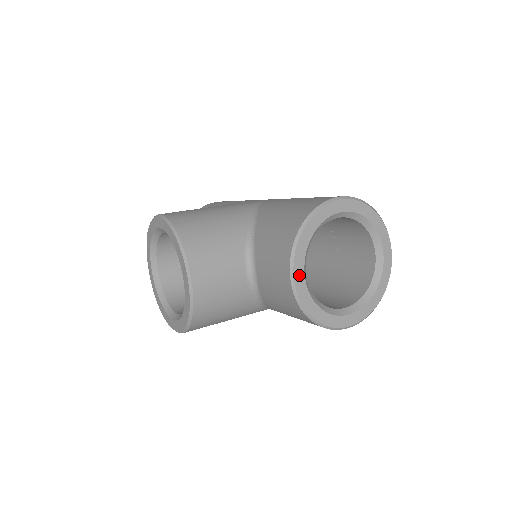
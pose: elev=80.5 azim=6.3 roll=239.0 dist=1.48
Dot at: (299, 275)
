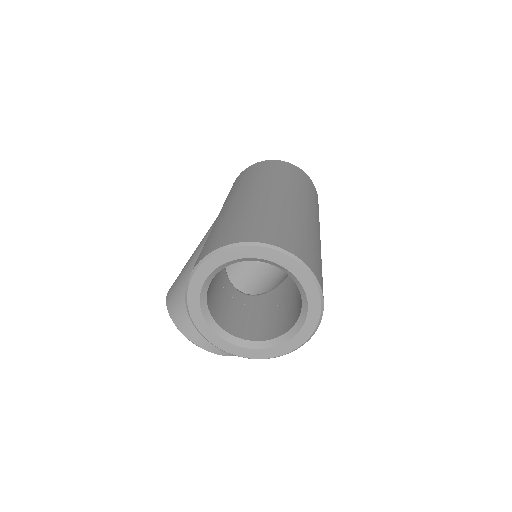
Dot at: (222, 344)
